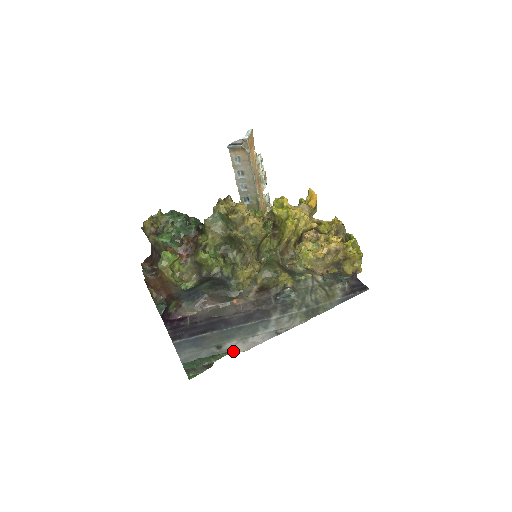
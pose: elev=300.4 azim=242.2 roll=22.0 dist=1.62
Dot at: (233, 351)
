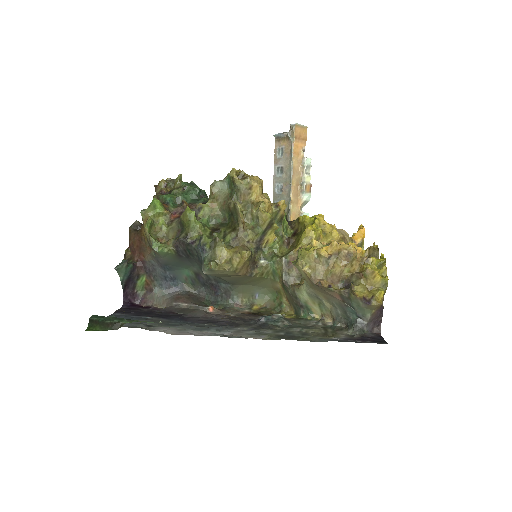
Dot at: occluded
